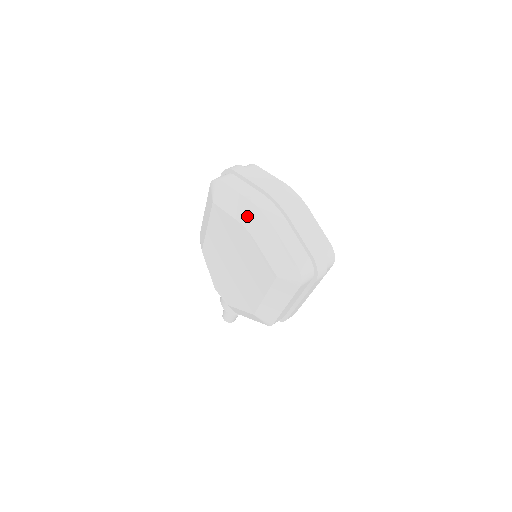
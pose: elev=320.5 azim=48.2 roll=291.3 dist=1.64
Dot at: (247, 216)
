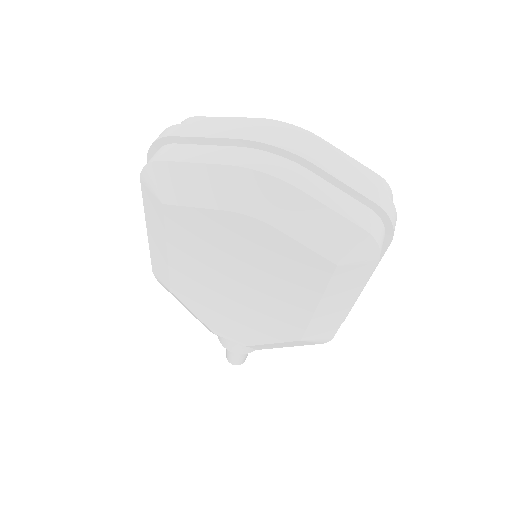
Dot at: (240, 194)
